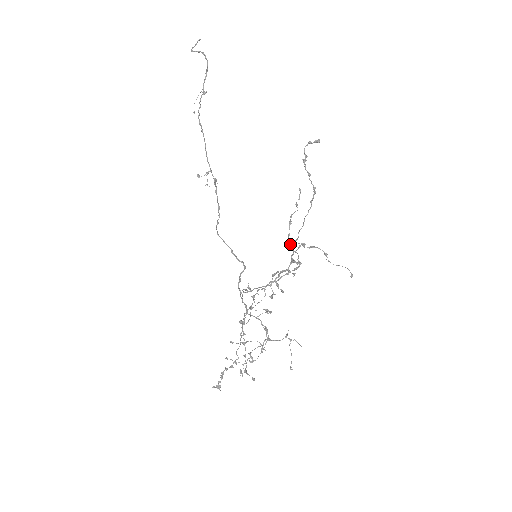
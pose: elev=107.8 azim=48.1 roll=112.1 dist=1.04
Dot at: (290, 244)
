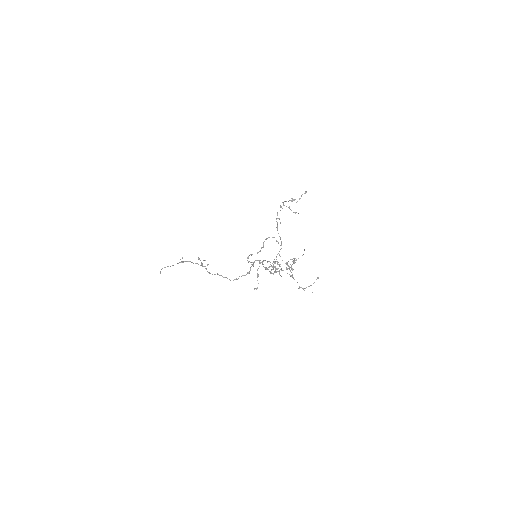
Dot at: (272, 237)
